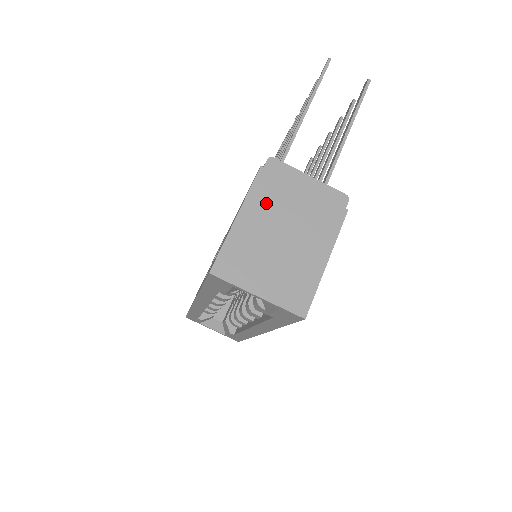
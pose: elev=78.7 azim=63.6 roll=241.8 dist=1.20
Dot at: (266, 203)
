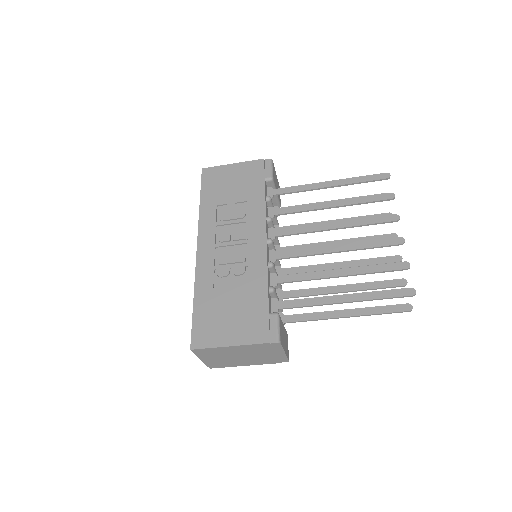
Dot at: (250, 349)
